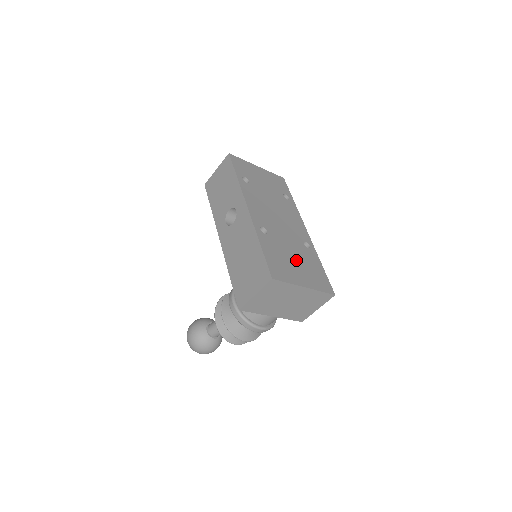
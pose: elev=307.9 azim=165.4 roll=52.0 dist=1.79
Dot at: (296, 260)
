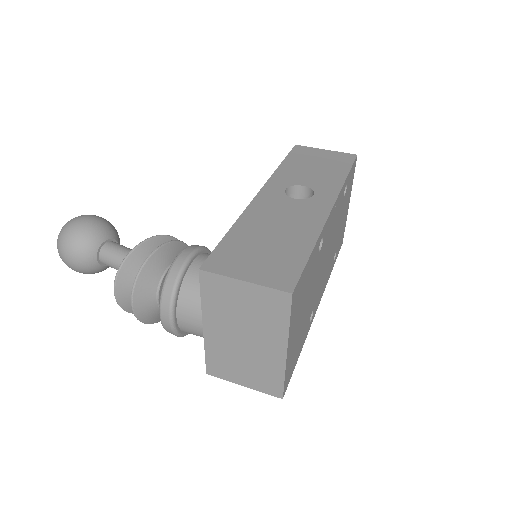
Dot at: (304, 314)
